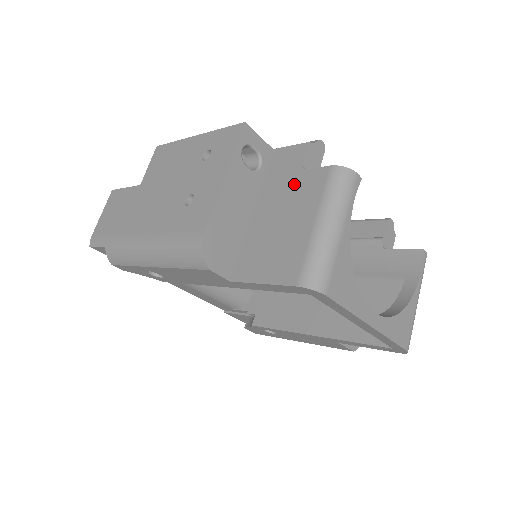
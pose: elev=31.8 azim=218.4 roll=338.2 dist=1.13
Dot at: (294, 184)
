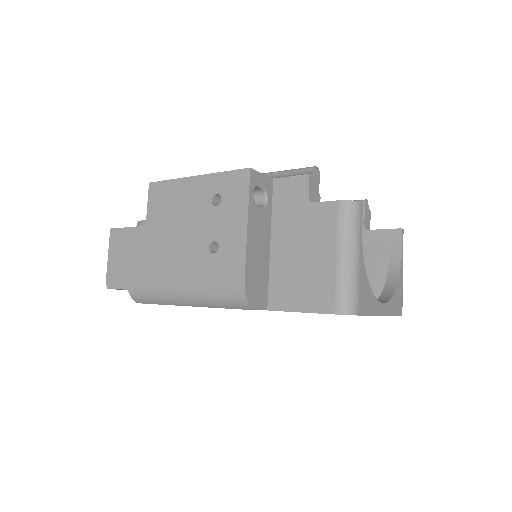
Dot at: (305, 217)
